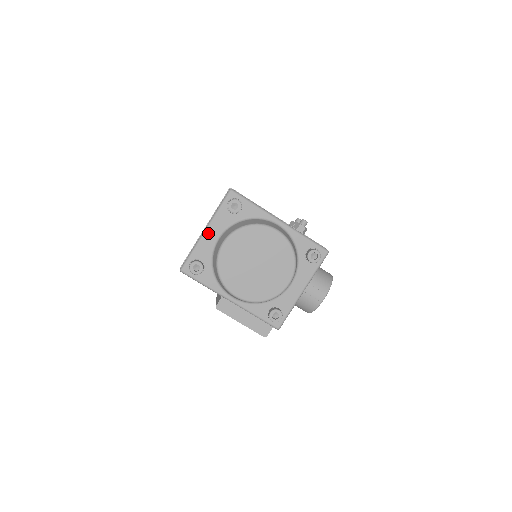
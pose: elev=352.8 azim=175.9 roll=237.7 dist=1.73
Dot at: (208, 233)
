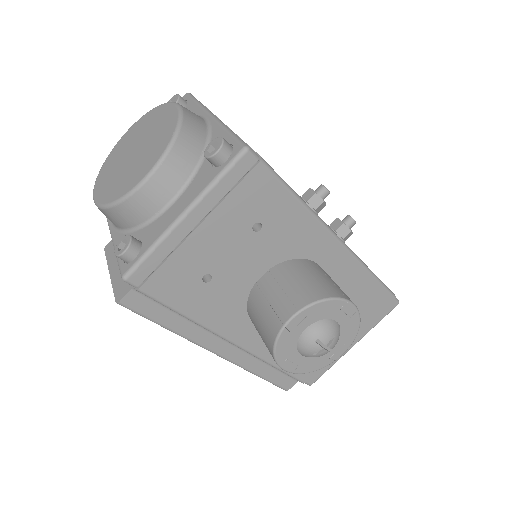
Dot at: occluded
